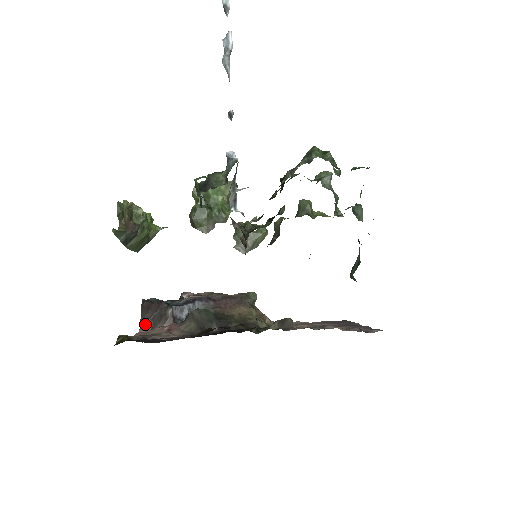
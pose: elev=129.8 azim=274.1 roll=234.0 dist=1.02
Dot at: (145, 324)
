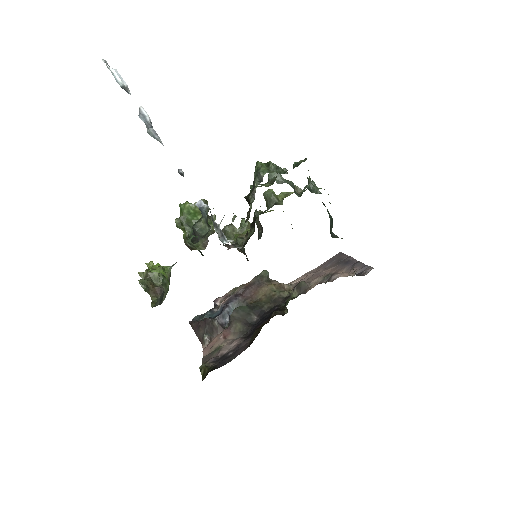
Dot at: (204, 340)
